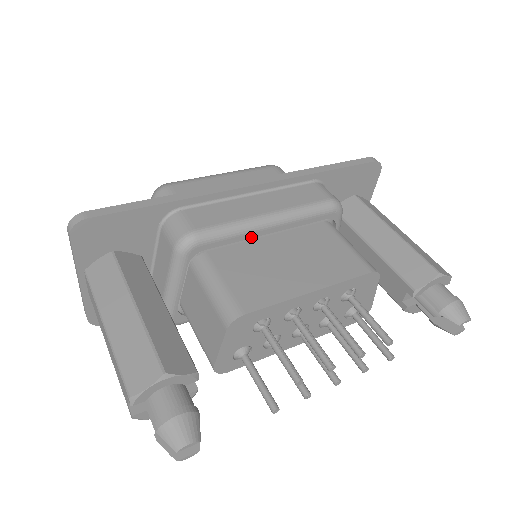
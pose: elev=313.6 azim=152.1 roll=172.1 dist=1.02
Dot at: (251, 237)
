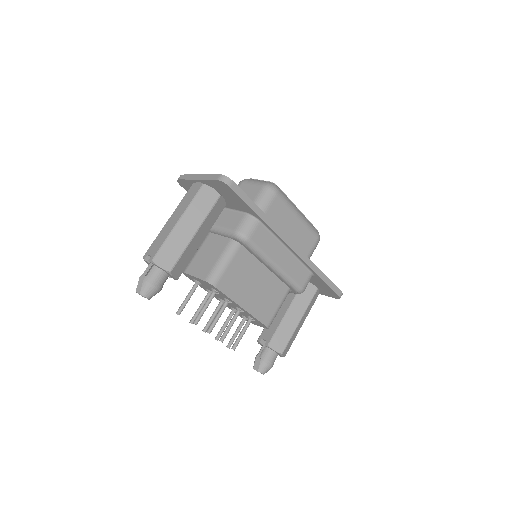
Dot at: (261, 261)
